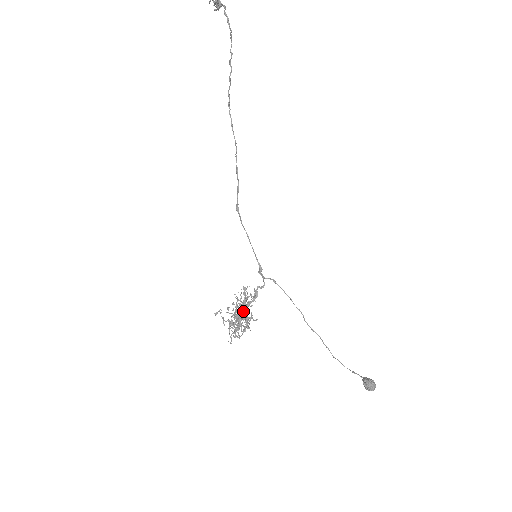
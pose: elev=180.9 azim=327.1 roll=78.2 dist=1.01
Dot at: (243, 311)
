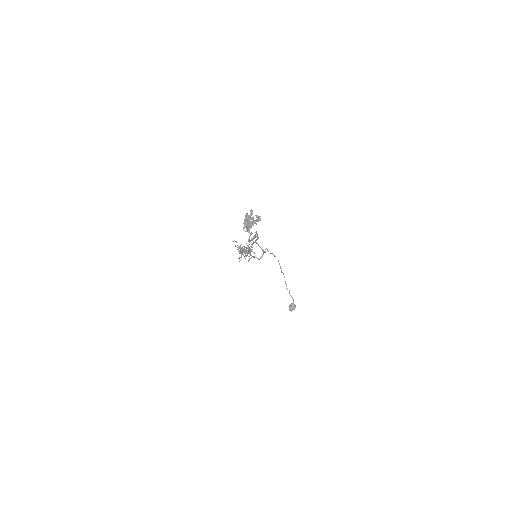
Dot at: occluded
